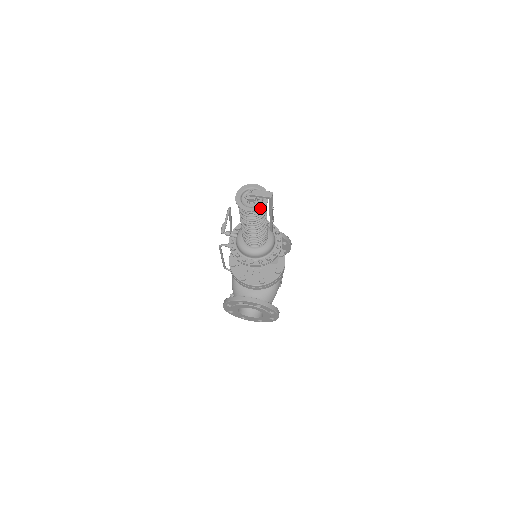
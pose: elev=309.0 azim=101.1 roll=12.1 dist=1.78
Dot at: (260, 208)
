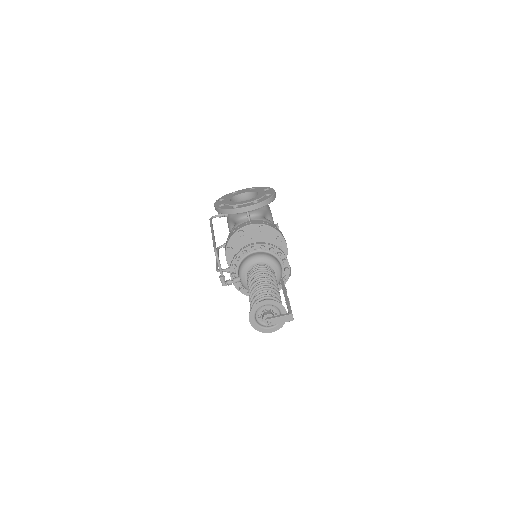
Dot at: (282, 325)
